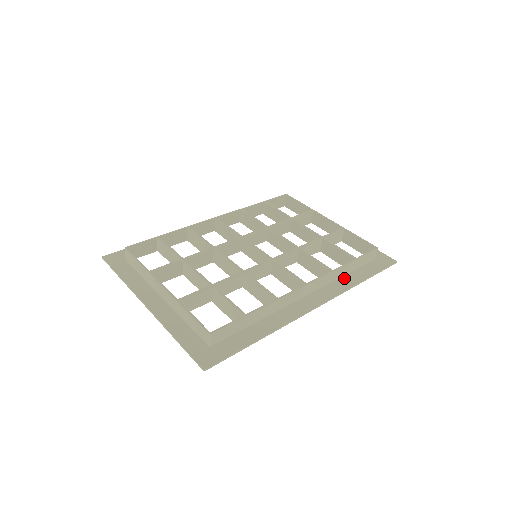
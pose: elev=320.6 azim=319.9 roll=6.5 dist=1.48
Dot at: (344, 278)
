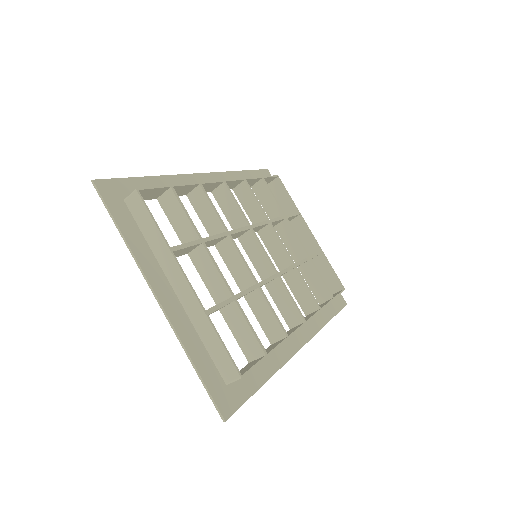
Dot at: (318, 313)
